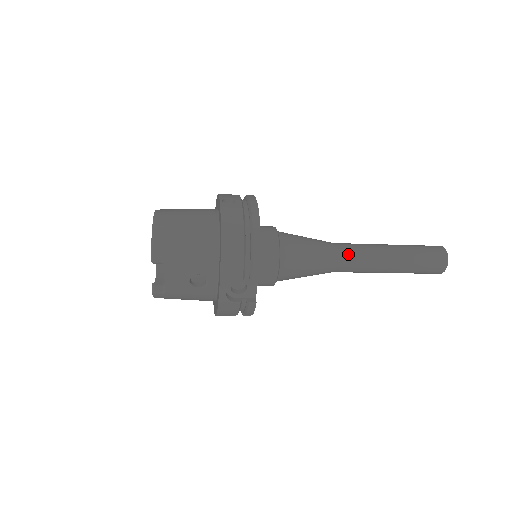
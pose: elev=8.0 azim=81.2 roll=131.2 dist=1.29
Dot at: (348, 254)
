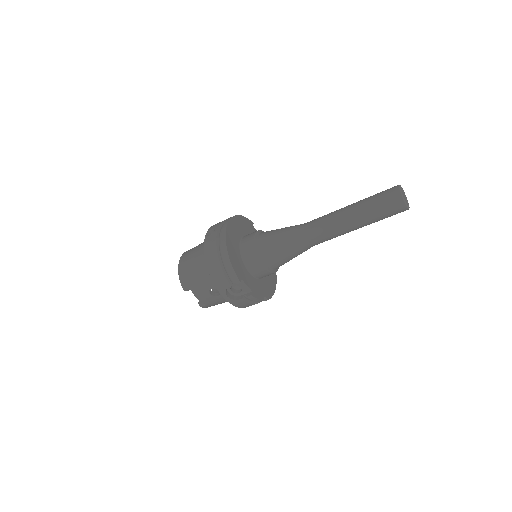
Dot at: (313, 230)
